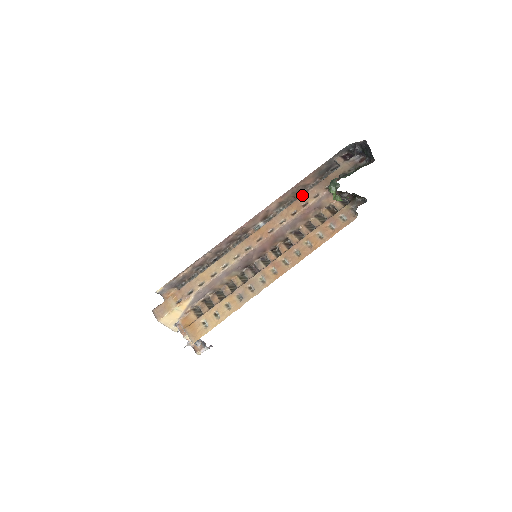
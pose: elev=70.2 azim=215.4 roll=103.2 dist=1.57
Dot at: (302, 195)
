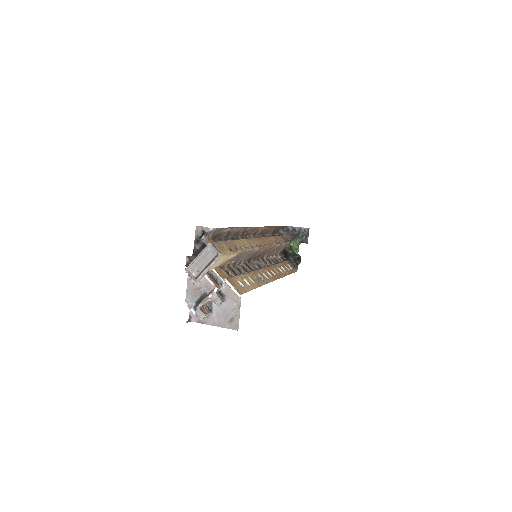
Dot at: (275, 236)
